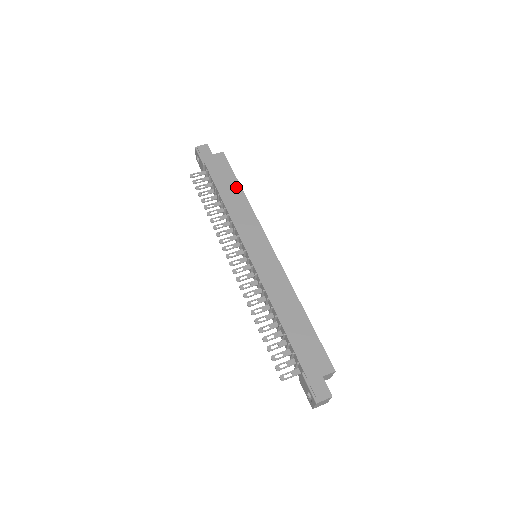
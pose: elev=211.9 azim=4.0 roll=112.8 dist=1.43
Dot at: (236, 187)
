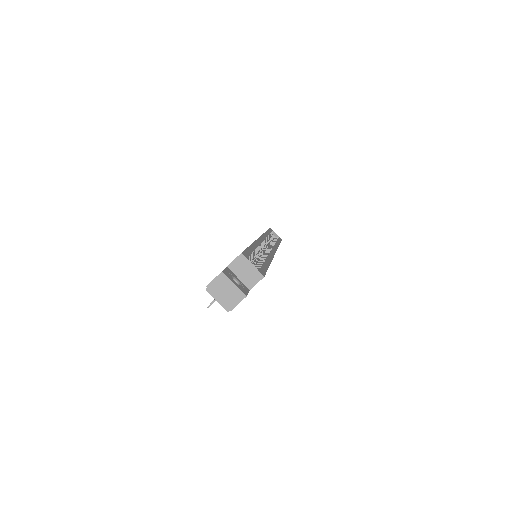
Dot at: occluded
